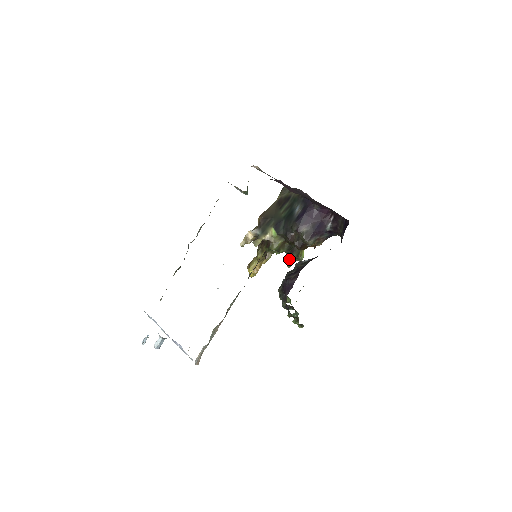
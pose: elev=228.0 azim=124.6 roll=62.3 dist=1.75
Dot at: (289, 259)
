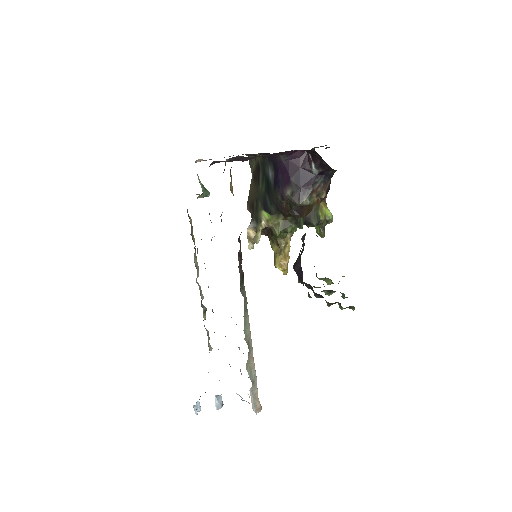
Dot at: (316, 228)
